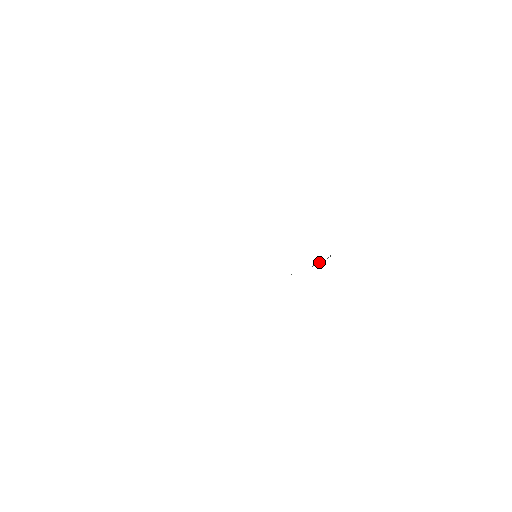
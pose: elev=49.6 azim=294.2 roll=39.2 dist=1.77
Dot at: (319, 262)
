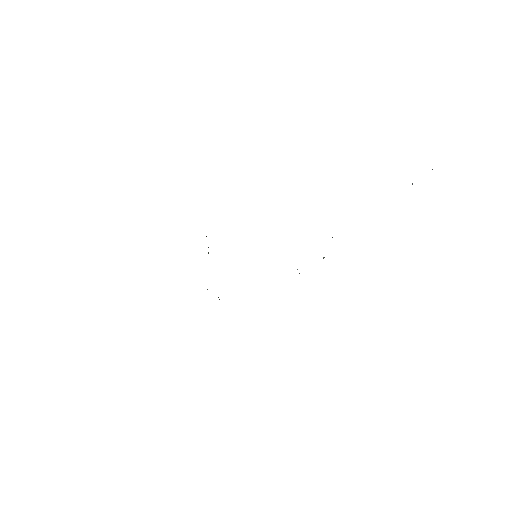
Dot at: occluded
